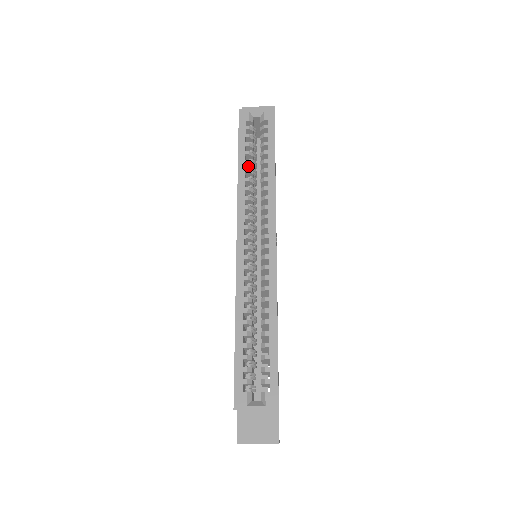
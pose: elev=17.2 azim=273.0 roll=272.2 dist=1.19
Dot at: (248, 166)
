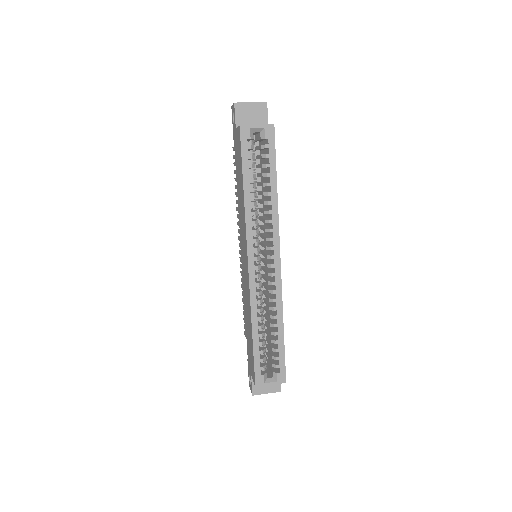
Dot at: occluded
